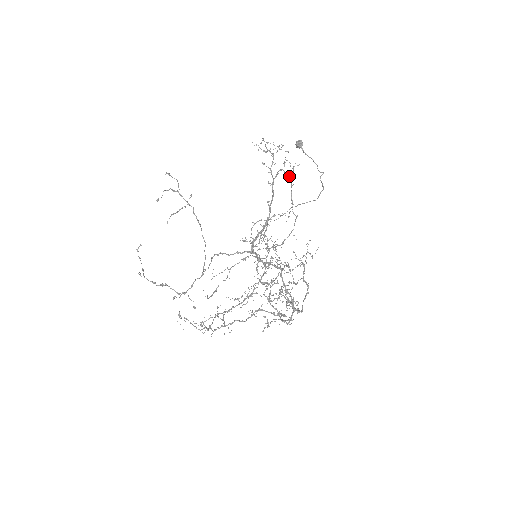
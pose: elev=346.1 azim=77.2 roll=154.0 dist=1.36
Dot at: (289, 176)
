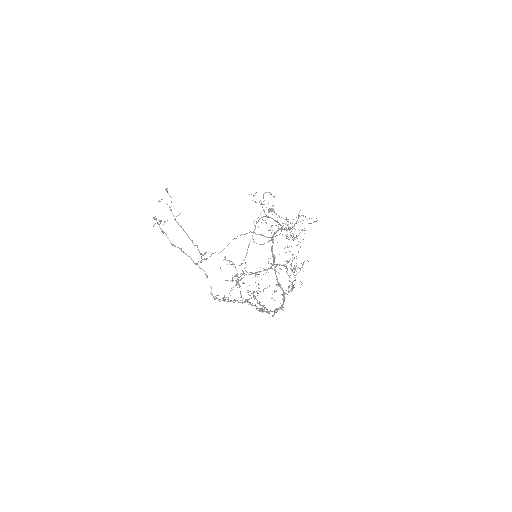
Dot at: occluded
